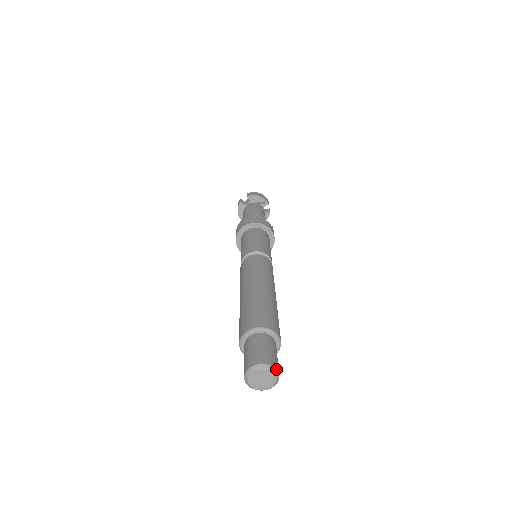
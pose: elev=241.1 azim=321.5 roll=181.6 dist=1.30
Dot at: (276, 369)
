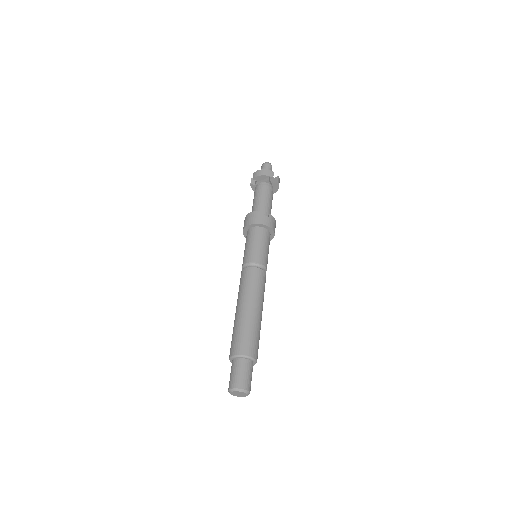
Dot at: (243, 389)
